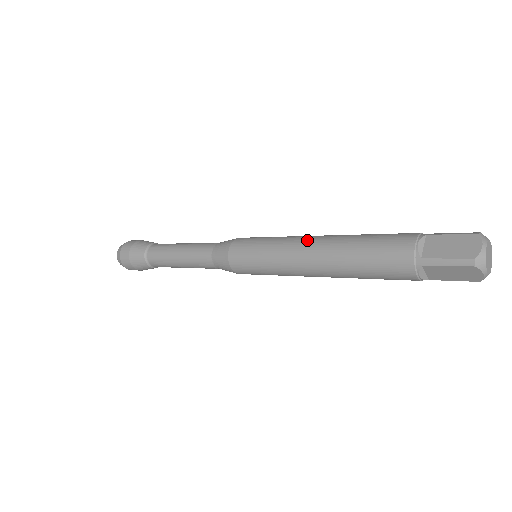
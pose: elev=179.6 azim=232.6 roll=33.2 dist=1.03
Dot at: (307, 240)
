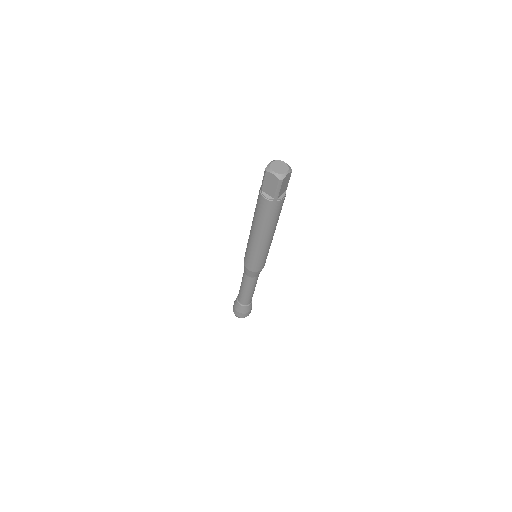
Dot at: occluded
